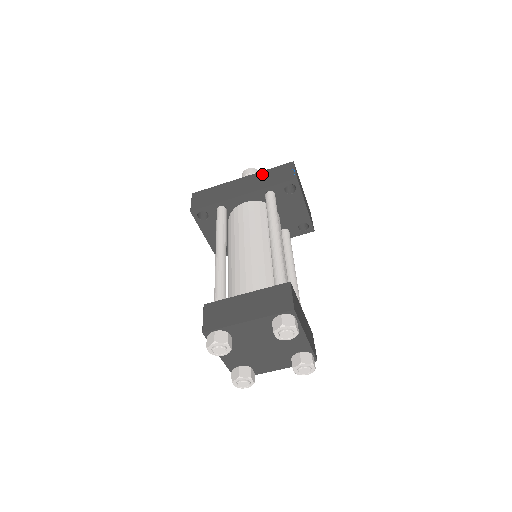
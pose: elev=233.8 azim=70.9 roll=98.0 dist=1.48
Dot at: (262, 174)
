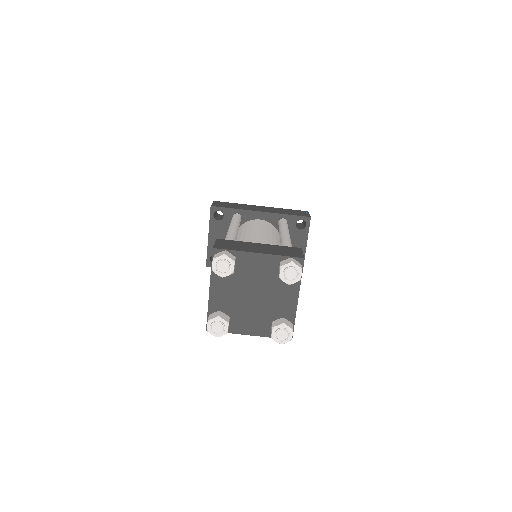
Dot at: (280, 209)
